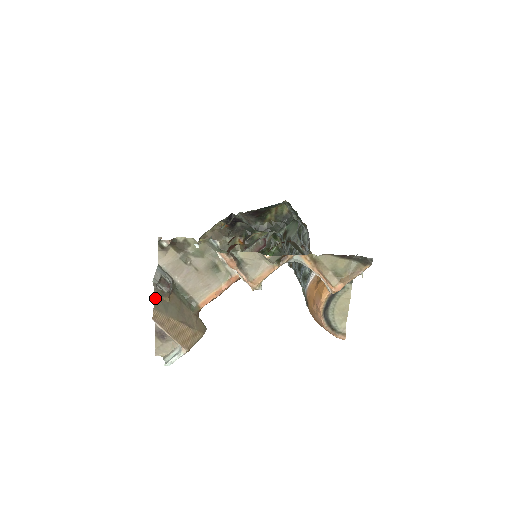
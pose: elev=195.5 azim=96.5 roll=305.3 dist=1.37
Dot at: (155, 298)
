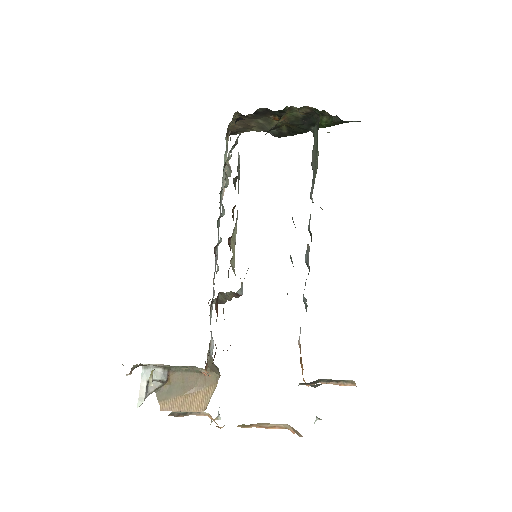
Dot at: (155, 392)
